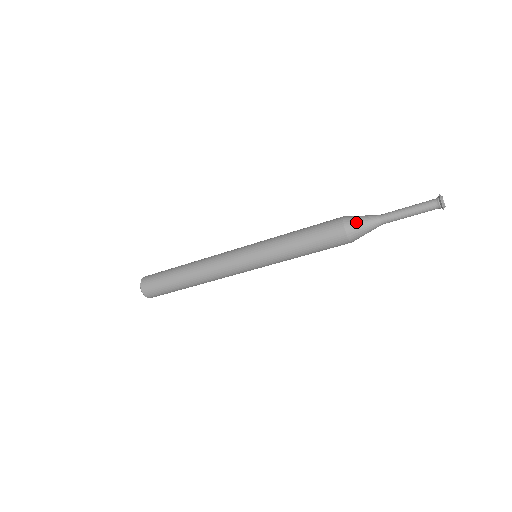
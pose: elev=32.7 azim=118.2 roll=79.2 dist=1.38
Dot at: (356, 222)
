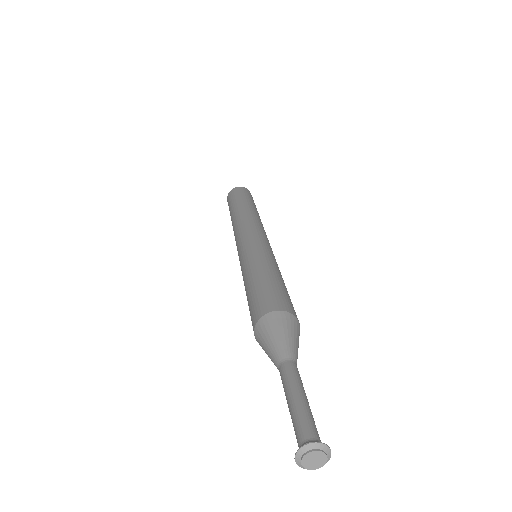
Dot at: occluded
